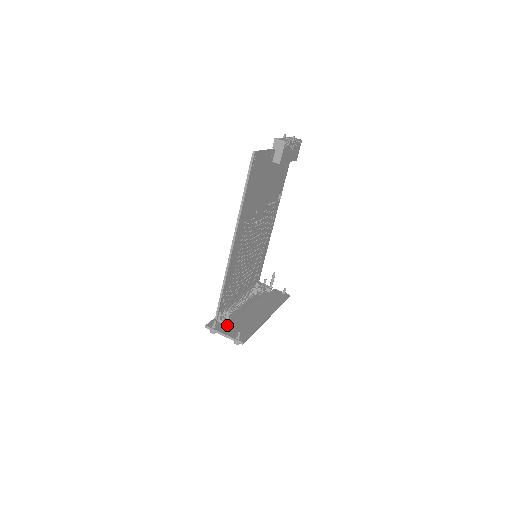
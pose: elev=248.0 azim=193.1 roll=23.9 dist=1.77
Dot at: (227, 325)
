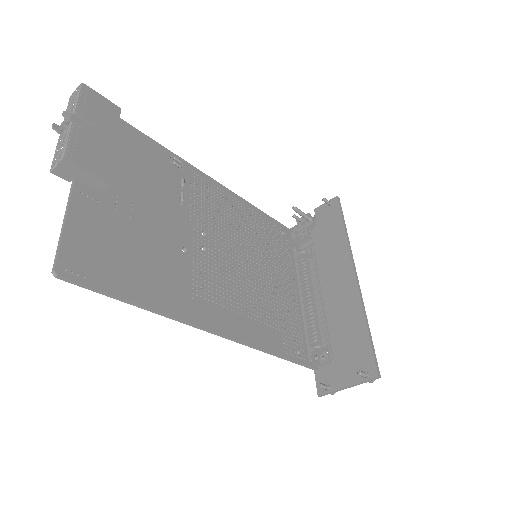
Dot at: (335, 363)
